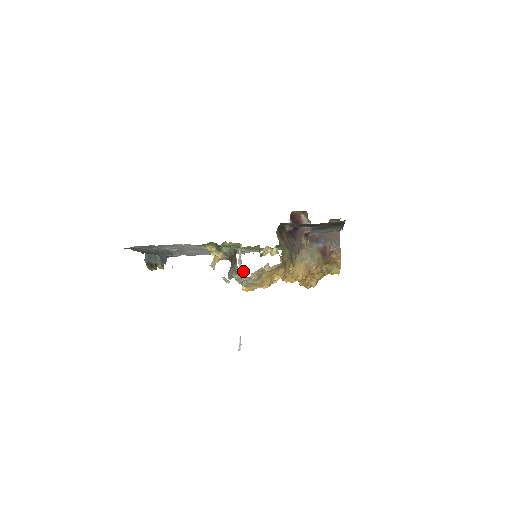
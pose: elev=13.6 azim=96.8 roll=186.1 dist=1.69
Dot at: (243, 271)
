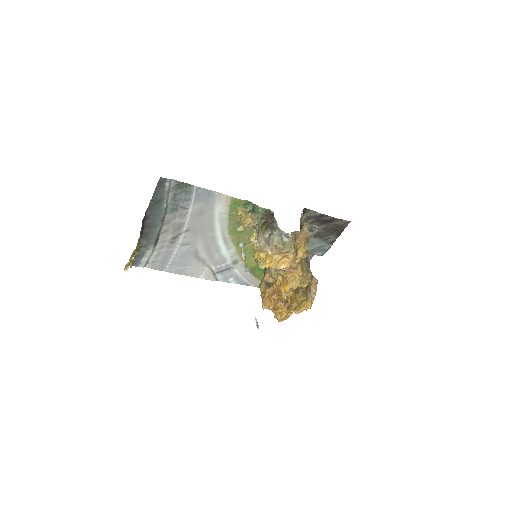
Dot at: (255, 256)
